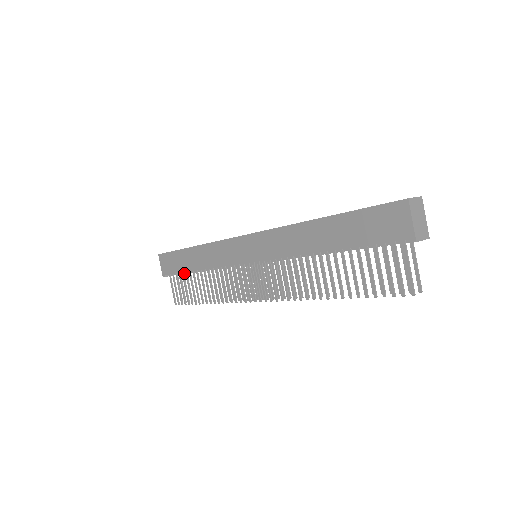
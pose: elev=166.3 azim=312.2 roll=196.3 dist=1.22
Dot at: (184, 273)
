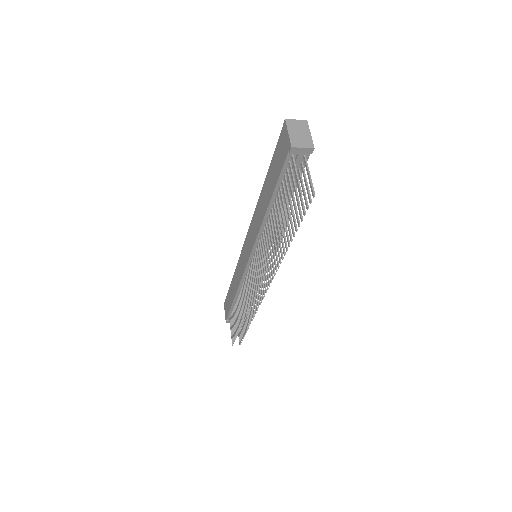
Dot at: occluded
